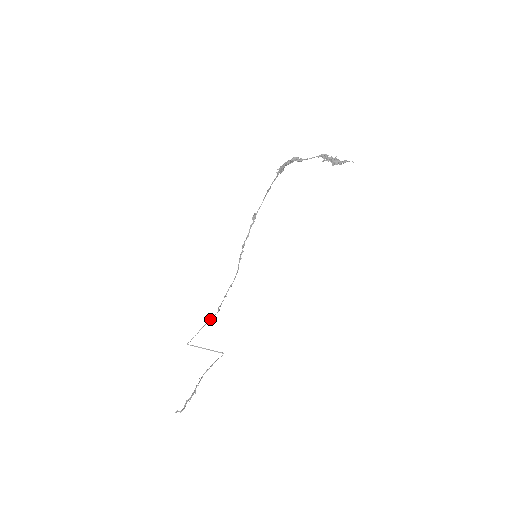
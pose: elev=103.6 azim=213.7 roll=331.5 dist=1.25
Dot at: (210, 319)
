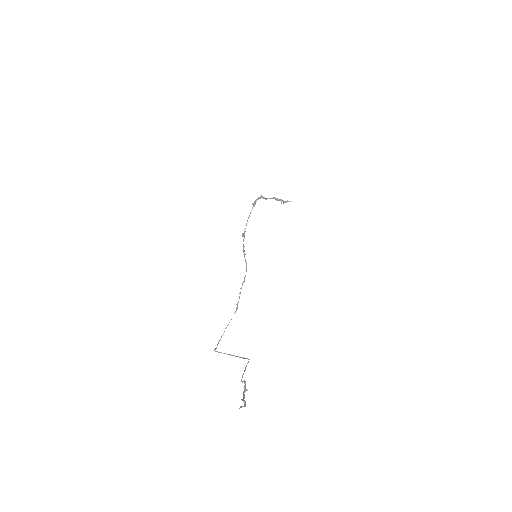
Dot at: (227, 325)
